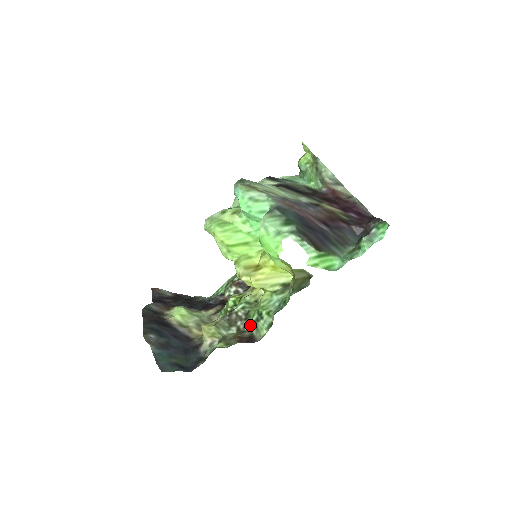
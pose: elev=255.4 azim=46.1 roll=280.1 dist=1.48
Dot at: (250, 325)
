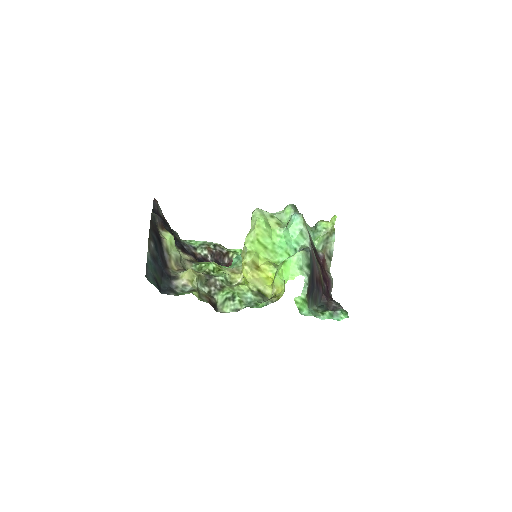
Dot at: (219, 296)
